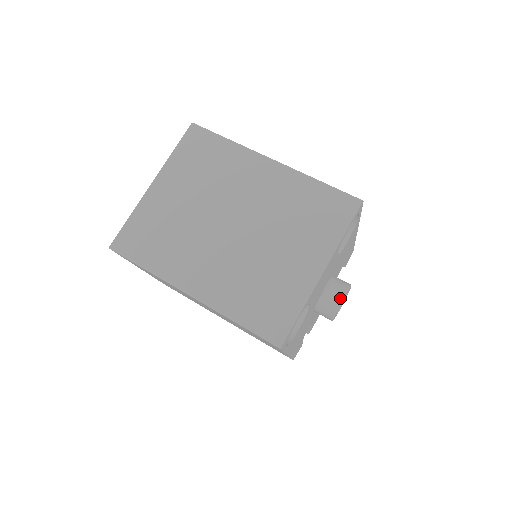
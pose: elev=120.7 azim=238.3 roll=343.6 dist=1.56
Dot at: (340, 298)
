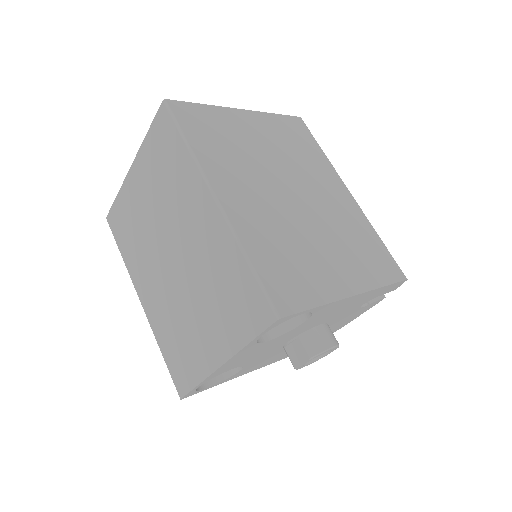
Dot at: (301, 361)
